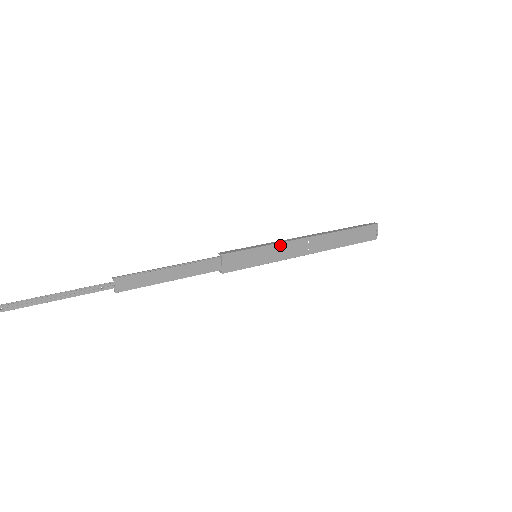
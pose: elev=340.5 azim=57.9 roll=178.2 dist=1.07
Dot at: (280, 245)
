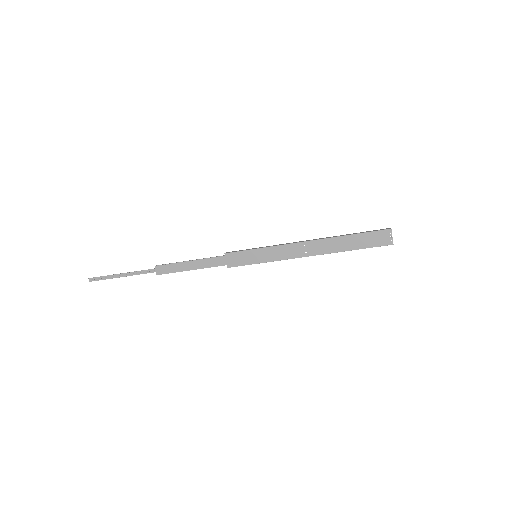
Dot at: (276, 248)
